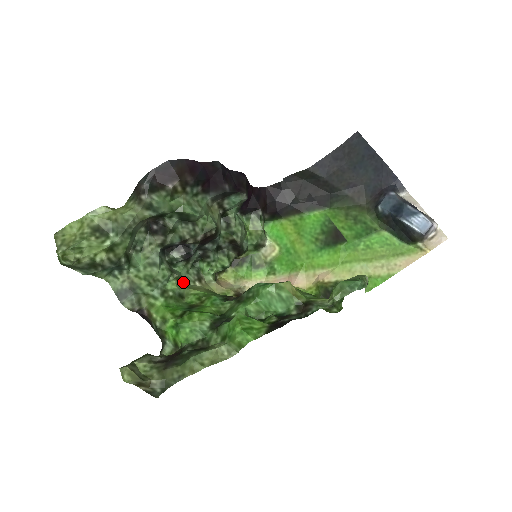
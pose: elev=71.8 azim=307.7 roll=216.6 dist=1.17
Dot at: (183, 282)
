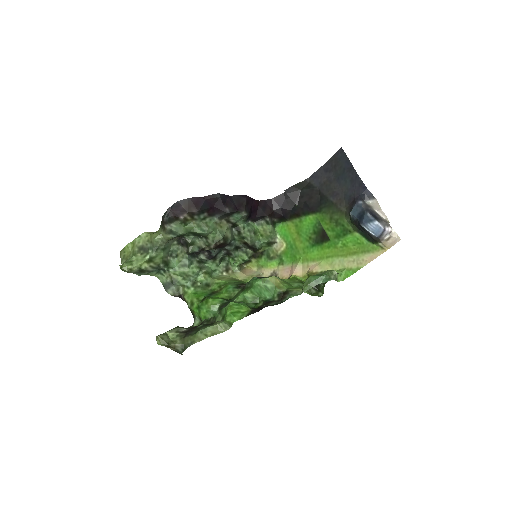
Dot at: (211, 274)
